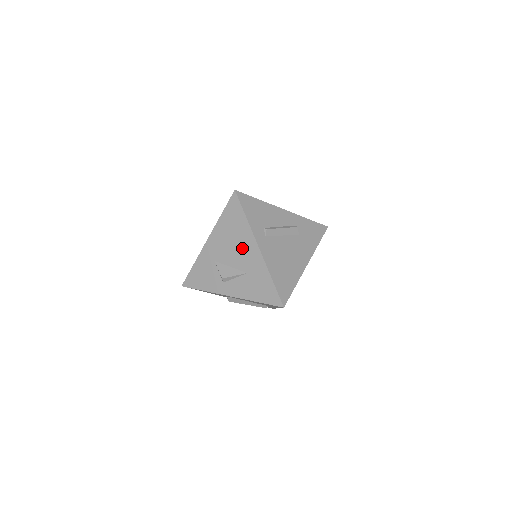
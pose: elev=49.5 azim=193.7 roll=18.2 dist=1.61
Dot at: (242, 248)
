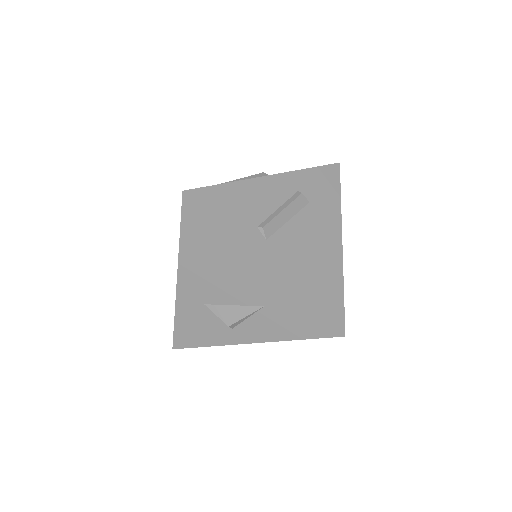
Dot at: (239, 274)
